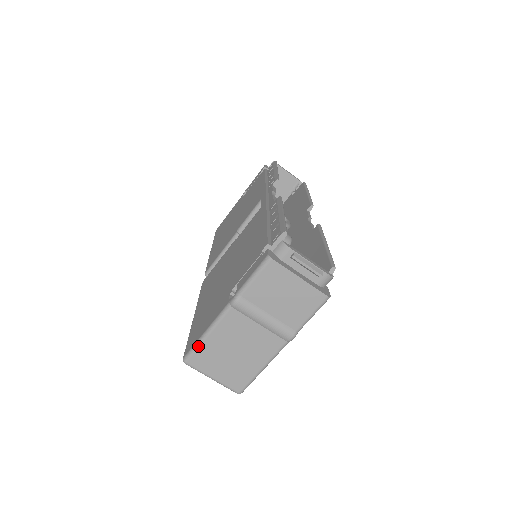
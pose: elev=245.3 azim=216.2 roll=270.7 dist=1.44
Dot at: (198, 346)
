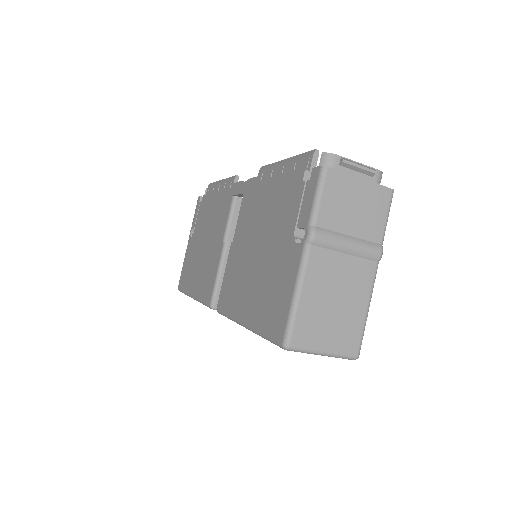
Dot at: (294, 316)
